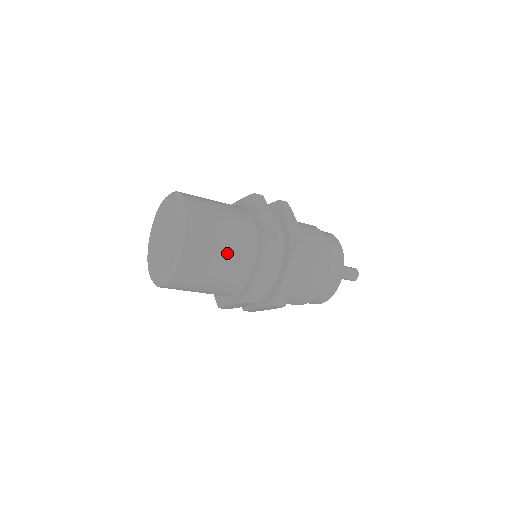
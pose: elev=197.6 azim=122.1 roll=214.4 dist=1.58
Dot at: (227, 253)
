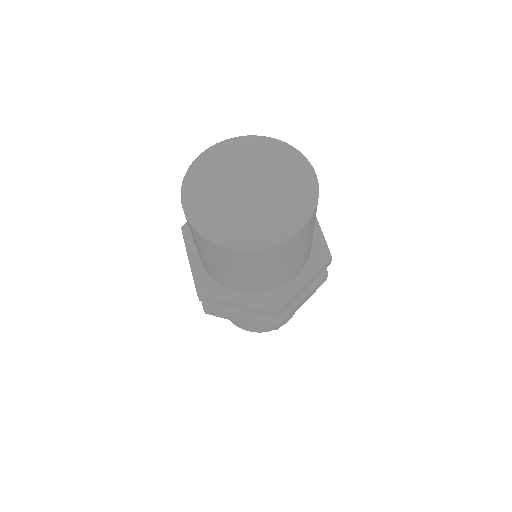
Dot at: (306, 250)
